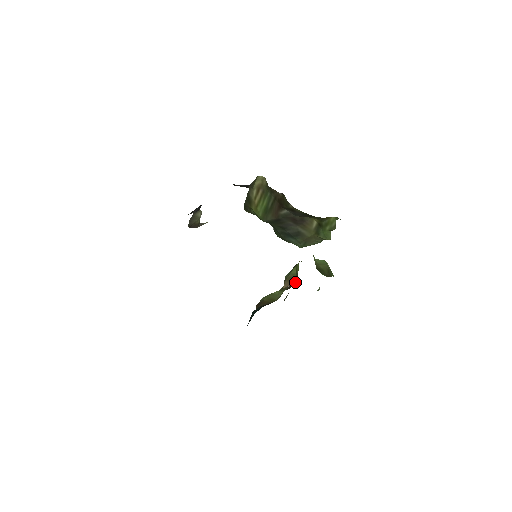
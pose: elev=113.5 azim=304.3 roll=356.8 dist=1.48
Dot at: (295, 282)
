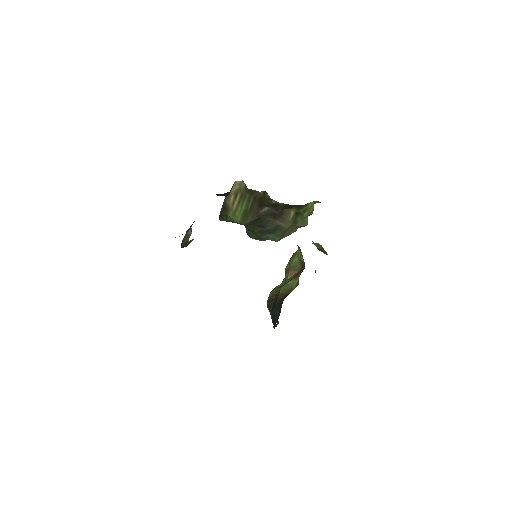
Dot at: (301, 269)
